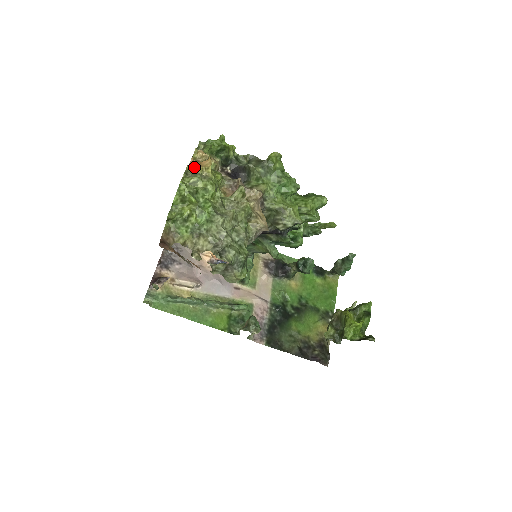
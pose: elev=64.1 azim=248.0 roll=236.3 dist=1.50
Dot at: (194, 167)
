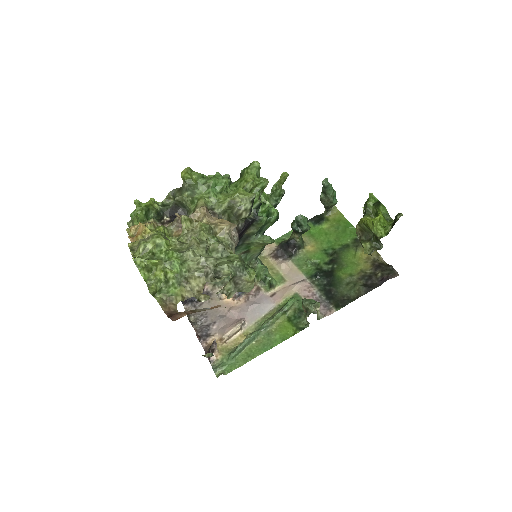
Dot at: (135, 241)
